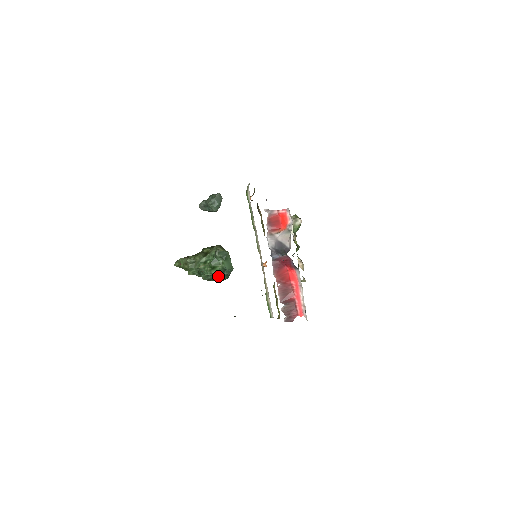
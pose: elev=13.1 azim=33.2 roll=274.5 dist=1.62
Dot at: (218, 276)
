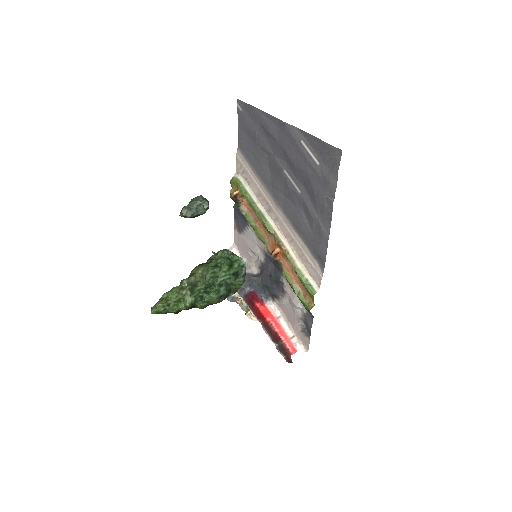
Dot at: (237, 278)
